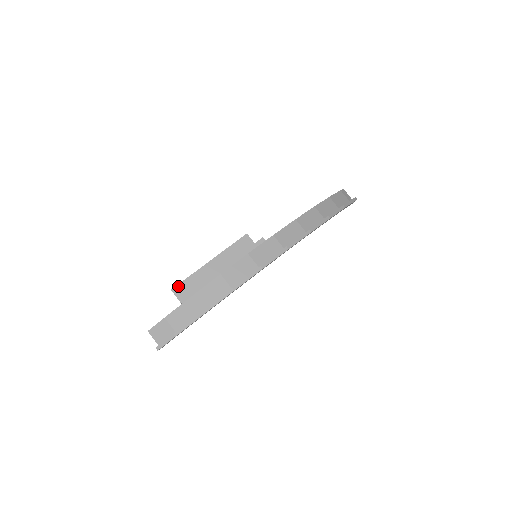
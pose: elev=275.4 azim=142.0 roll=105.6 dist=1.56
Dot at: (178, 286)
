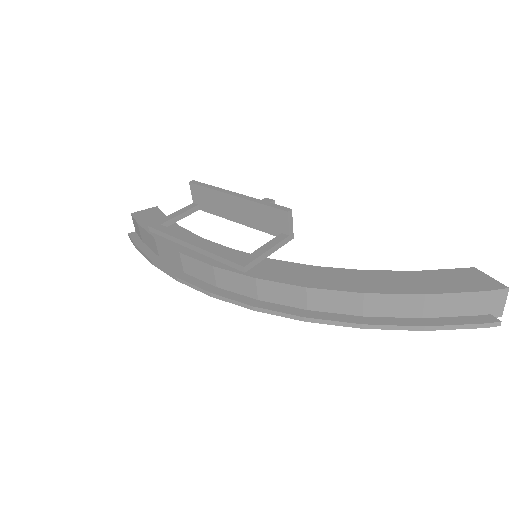
Dot at: (196, 186)
